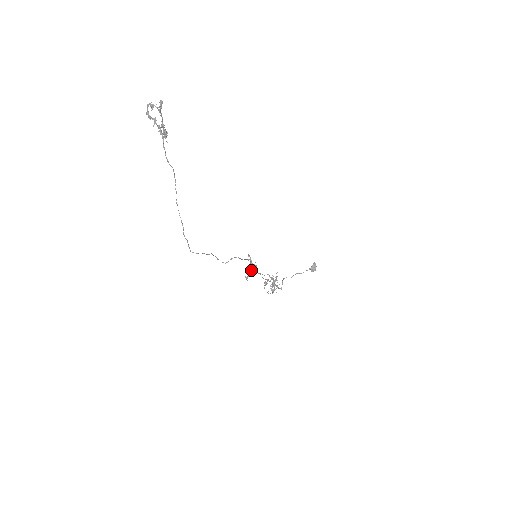
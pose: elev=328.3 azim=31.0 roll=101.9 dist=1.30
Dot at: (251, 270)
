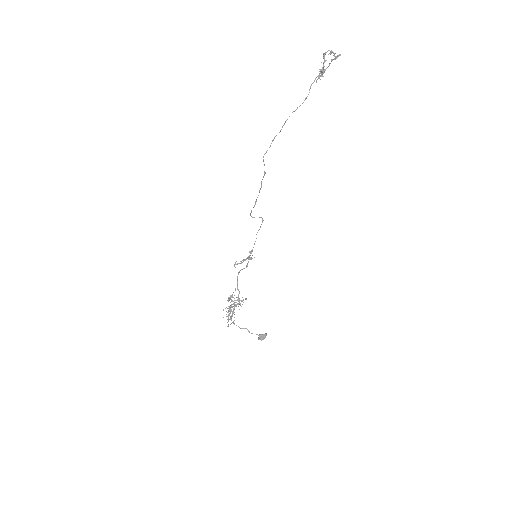
Dot at: (245, 260)
